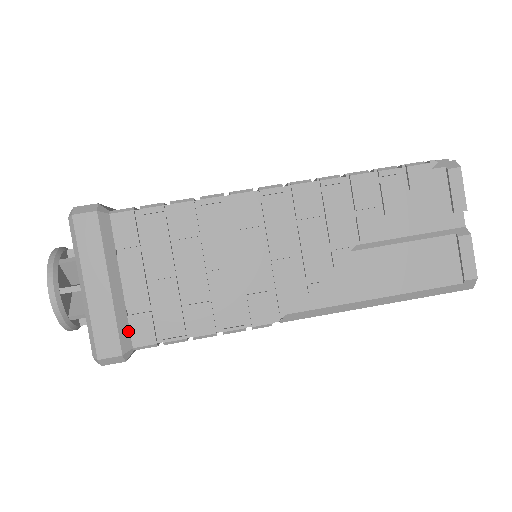
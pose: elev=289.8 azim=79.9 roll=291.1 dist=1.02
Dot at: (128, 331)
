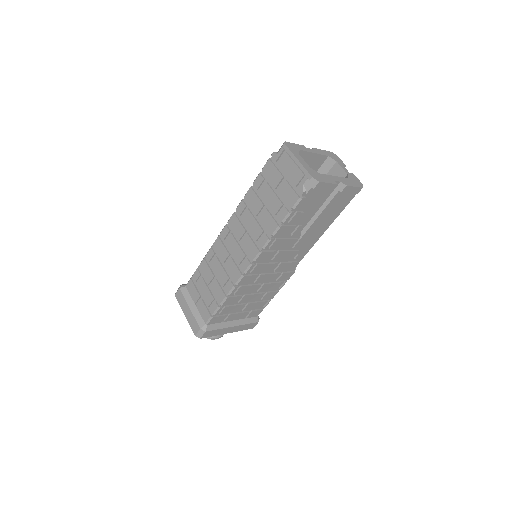
Dot at: (252, 318)
